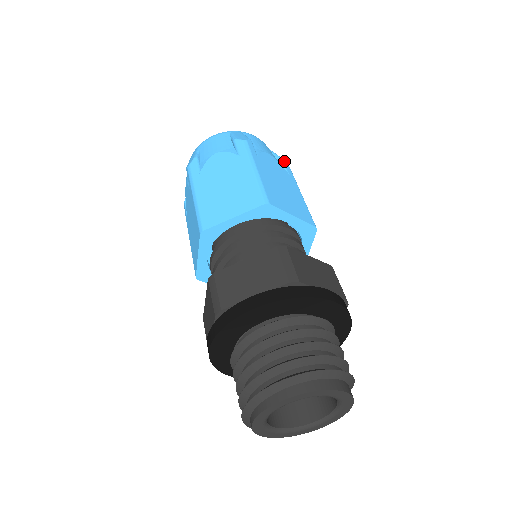
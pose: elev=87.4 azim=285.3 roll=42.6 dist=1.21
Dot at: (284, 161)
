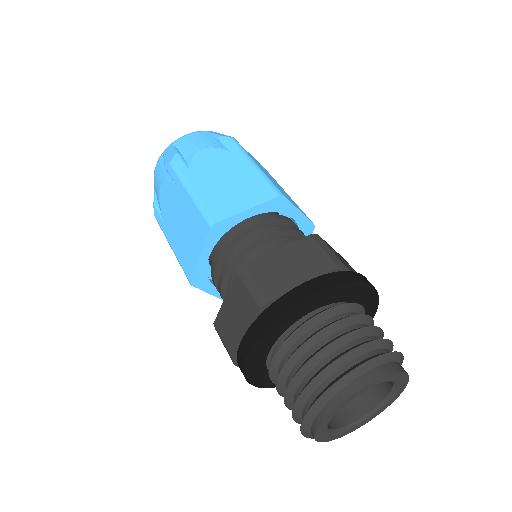
Dot at: (261, 165)
